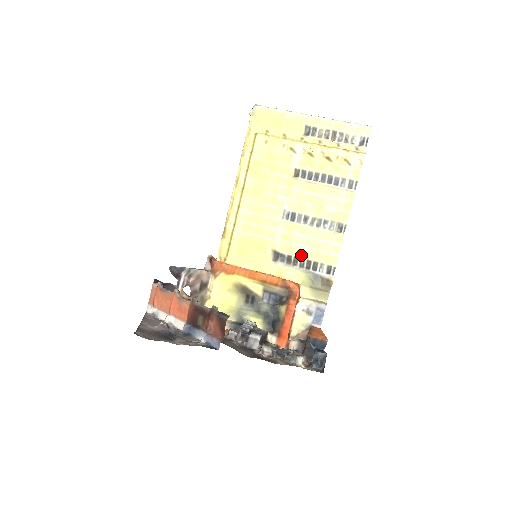
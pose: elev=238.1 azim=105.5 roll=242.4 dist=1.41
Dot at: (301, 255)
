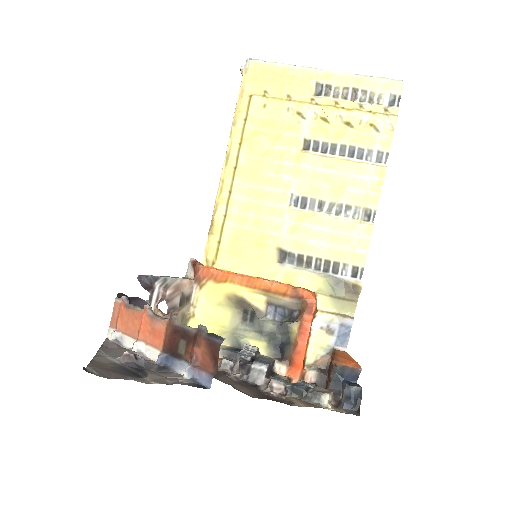
Dot at: (316, 253)
